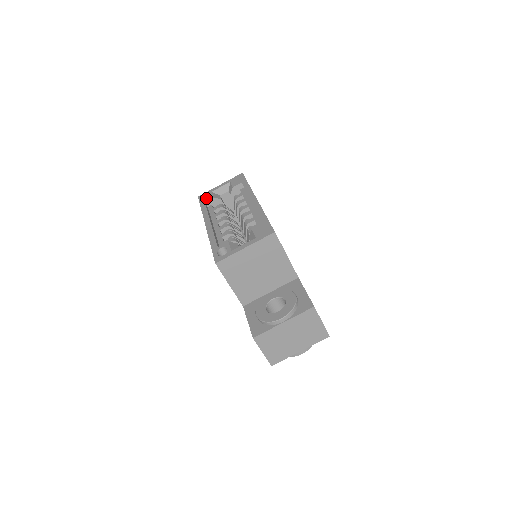
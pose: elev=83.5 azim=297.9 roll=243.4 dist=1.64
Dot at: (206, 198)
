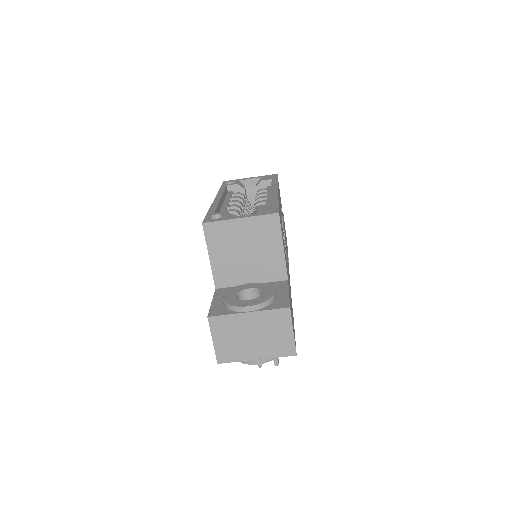
Dot at: occluded
